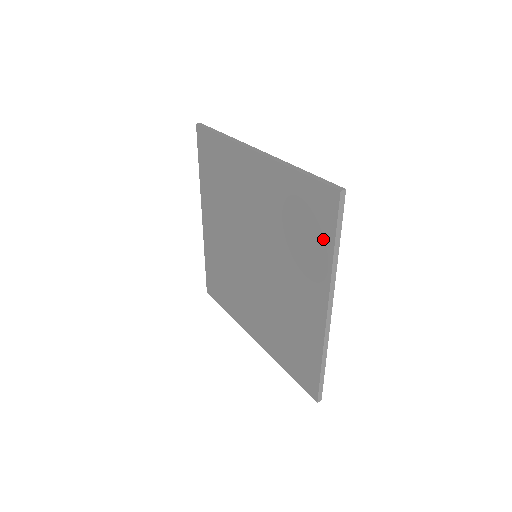
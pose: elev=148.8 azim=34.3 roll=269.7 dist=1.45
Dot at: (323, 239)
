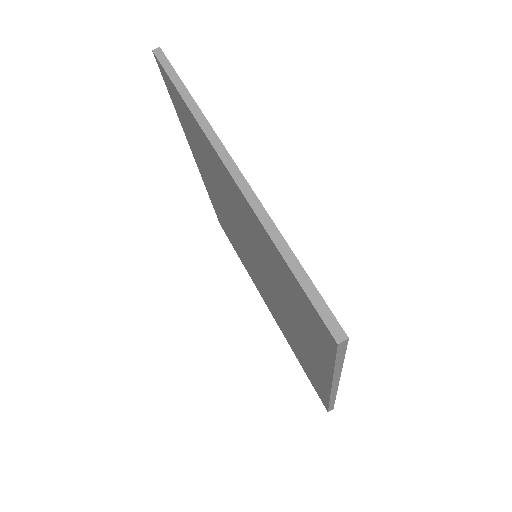
Dot at: (321, 346)
